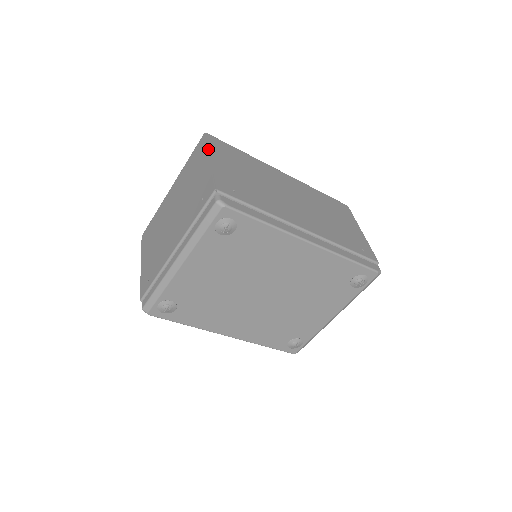
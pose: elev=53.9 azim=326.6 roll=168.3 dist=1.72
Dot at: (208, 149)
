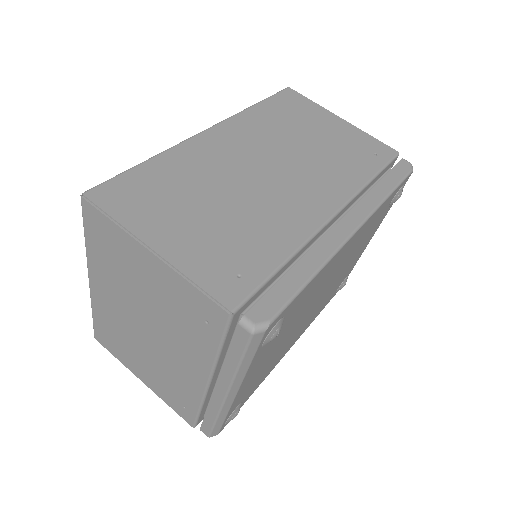
Dot at: (126, 231)
